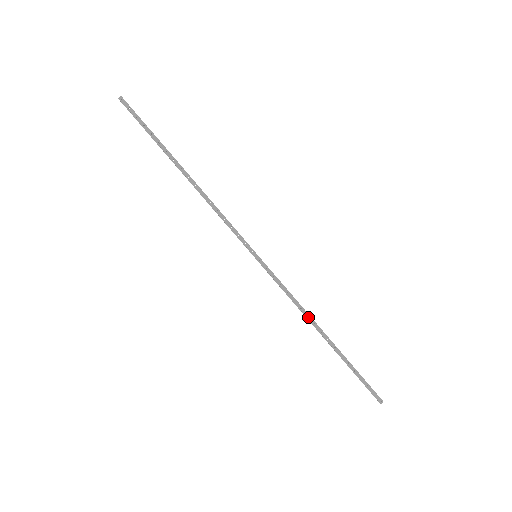
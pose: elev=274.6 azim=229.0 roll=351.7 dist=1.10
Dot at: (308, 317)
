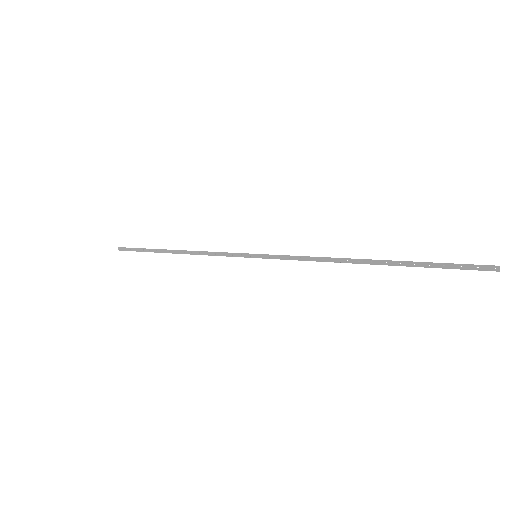
Dot at: (335, 261)
